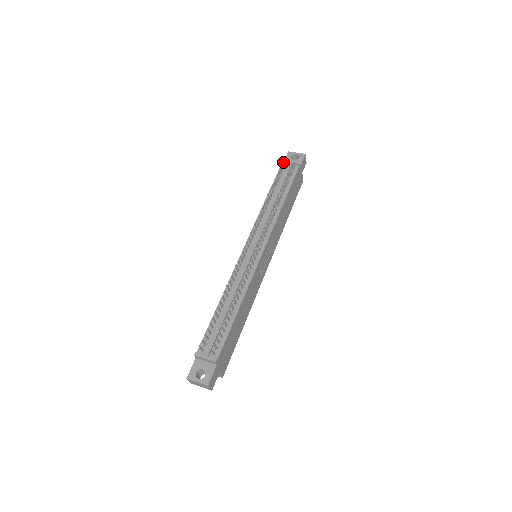
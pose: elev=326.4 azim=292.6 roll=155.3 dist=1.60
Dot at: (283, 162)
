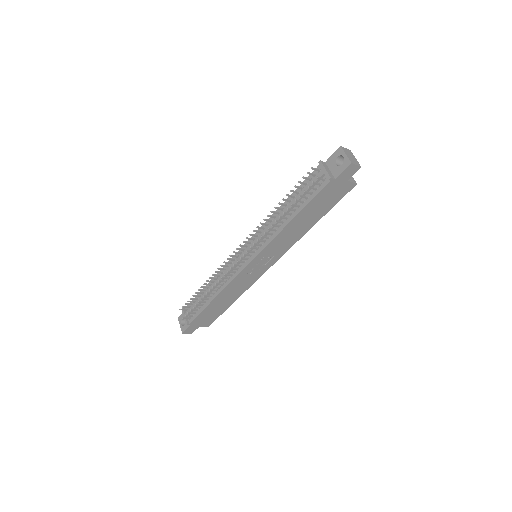
Dot at: (313, 169)
